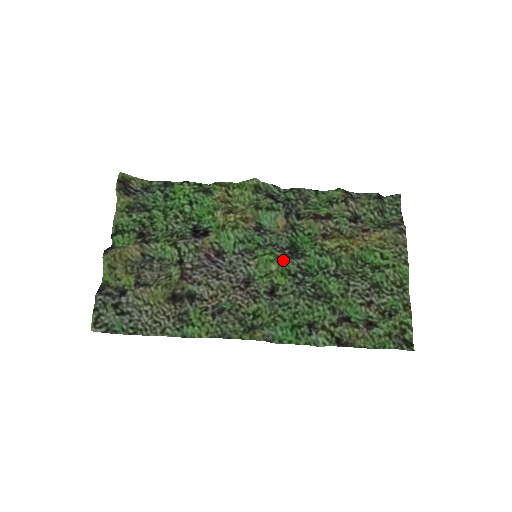
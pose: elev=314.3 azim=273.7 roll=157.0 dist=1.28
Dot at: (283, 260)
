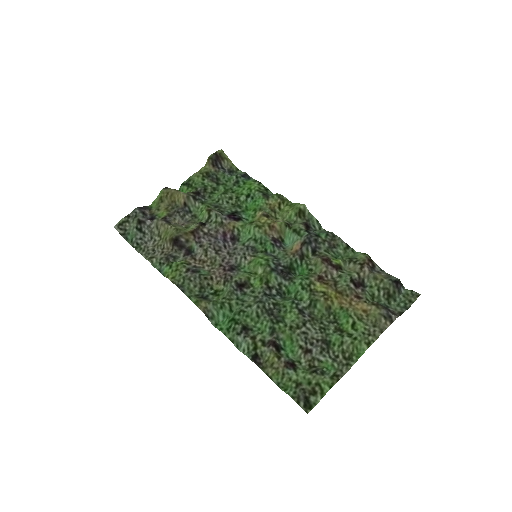
Dot at: (270, 269)
